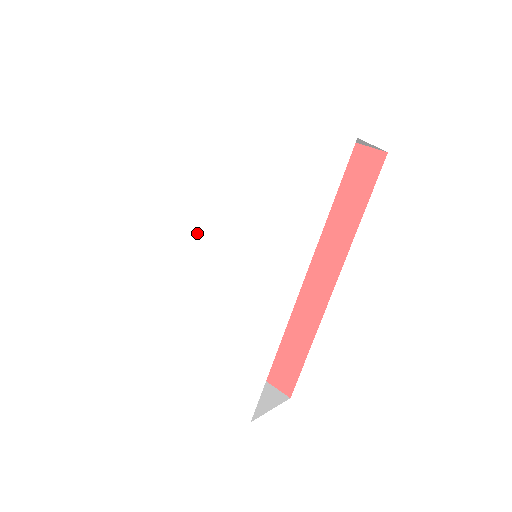
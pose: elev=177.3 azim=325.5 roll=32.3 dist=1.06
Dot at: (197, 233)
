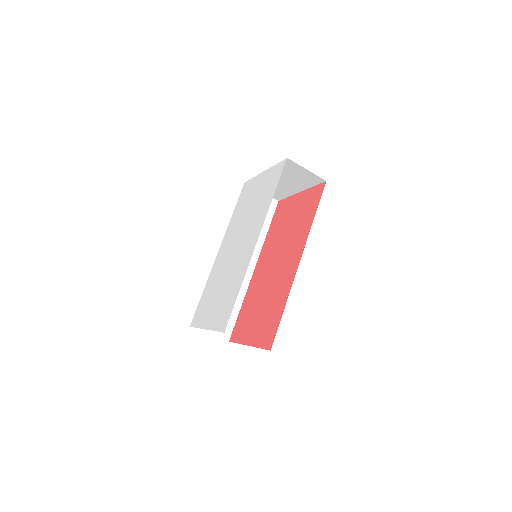
Dot at: (224, 247)
